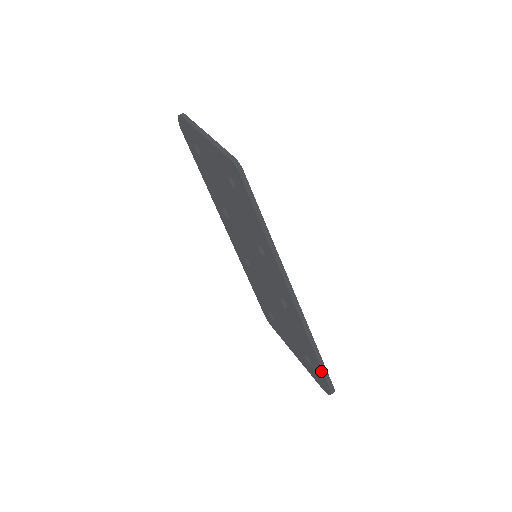
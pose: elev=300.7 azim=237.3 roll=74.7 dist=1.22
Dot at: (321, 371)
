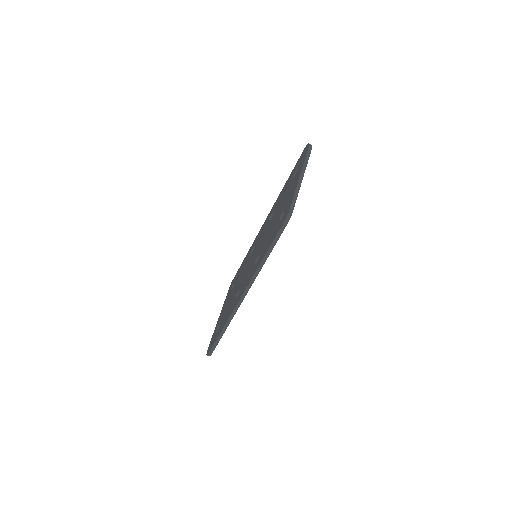
Dot at: (215, 342)
